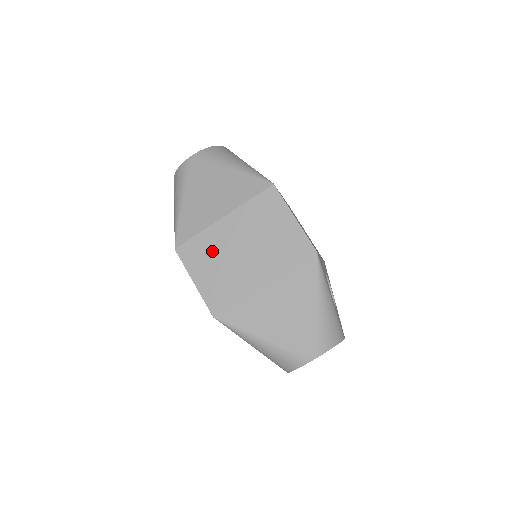
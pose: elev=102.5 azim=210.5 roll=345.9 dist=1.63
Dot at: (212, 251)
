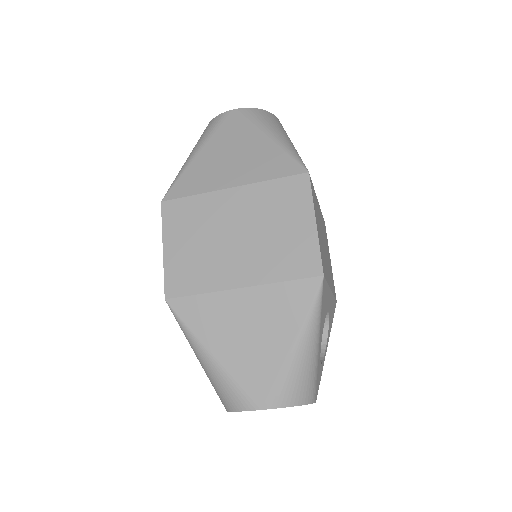
Dot at: (201, 221)
